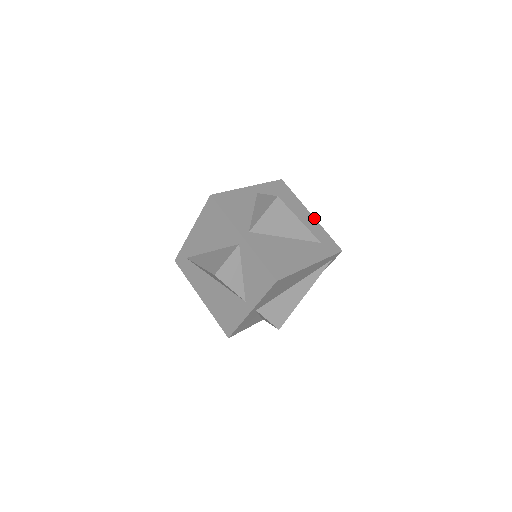
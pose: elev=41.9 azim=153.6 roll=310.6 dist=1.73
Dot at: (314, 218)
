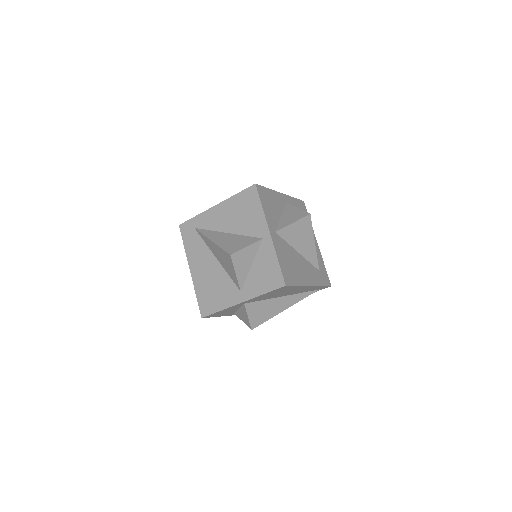
Dot at: occluded
